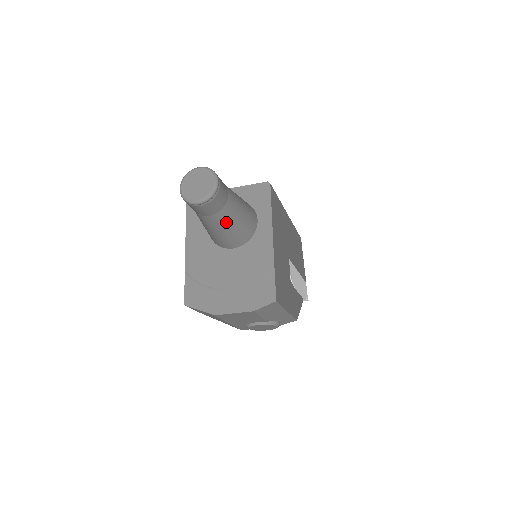
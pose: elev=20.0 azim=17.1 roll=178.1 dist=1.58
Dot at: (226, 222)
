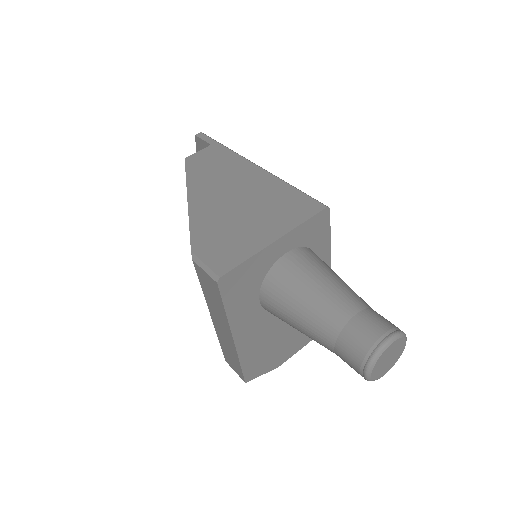
Dot at: occluded
